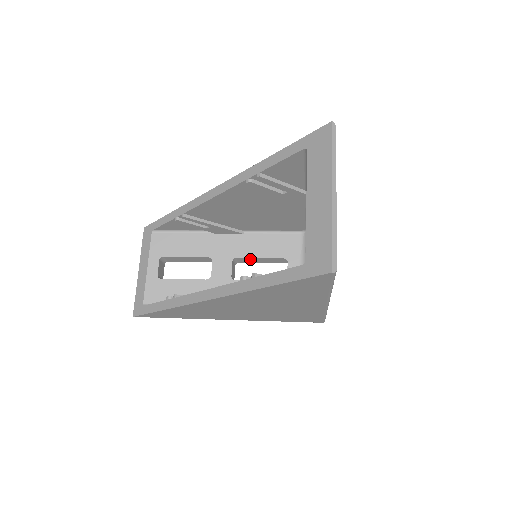
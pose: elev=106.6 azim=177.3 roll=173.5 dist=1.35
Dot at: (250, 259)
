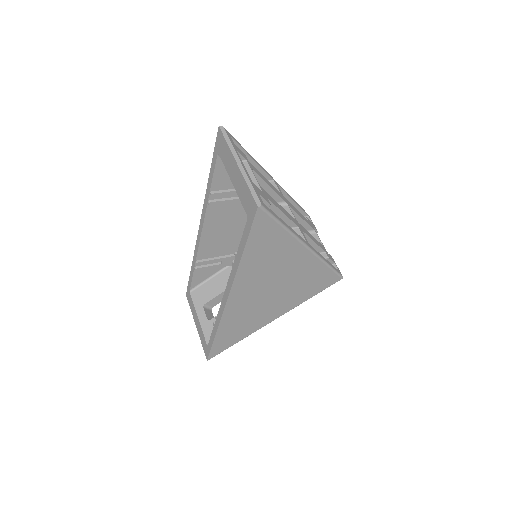
Dot at: occluded
